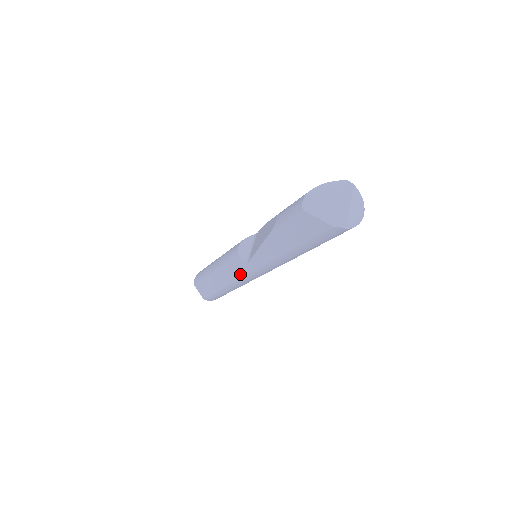
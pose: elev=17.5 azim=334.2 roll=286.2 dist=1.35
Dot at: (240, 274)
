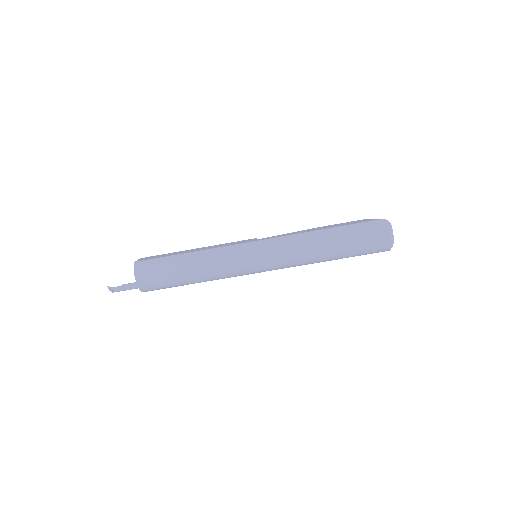
Dot at: (239, 243)
